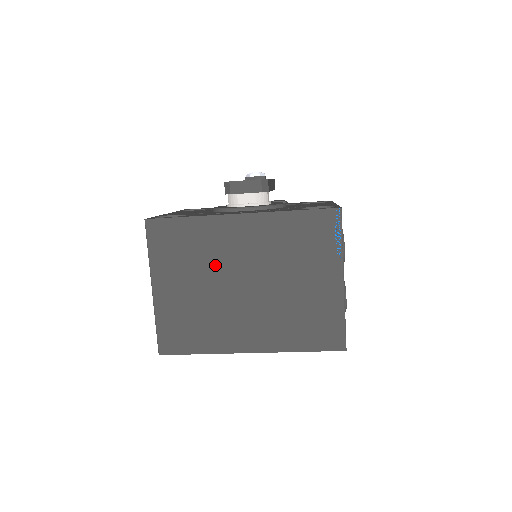
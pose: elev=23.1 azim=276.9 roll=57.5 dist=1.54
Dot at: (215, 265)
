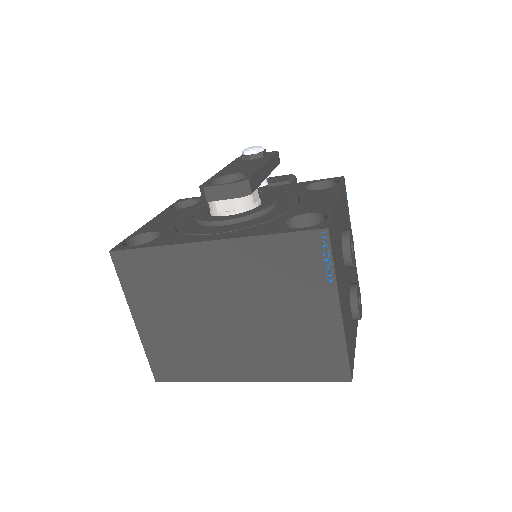
Dot at: (192, 296)
